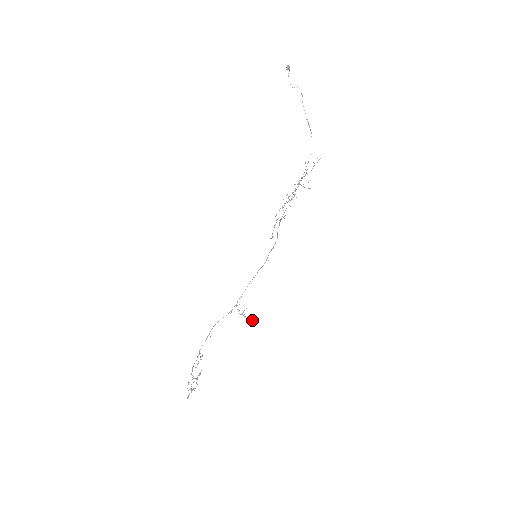
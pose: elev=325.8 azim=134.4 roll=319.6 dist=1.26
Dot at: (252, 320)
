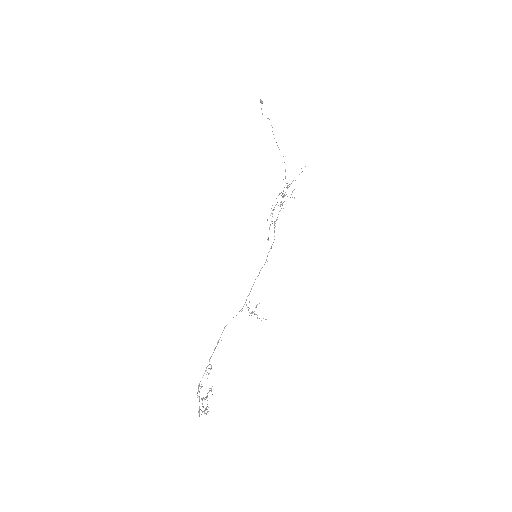
Dot at: occluded
